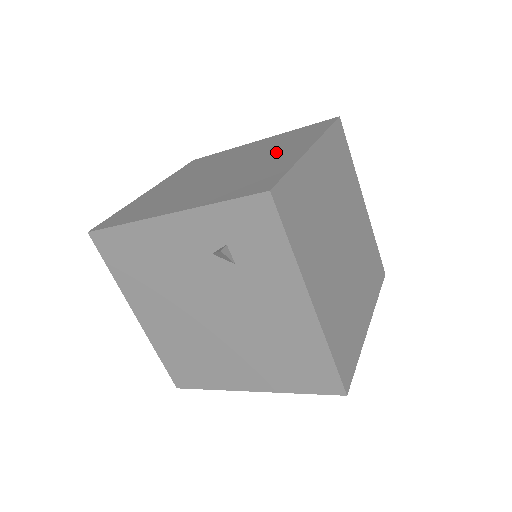
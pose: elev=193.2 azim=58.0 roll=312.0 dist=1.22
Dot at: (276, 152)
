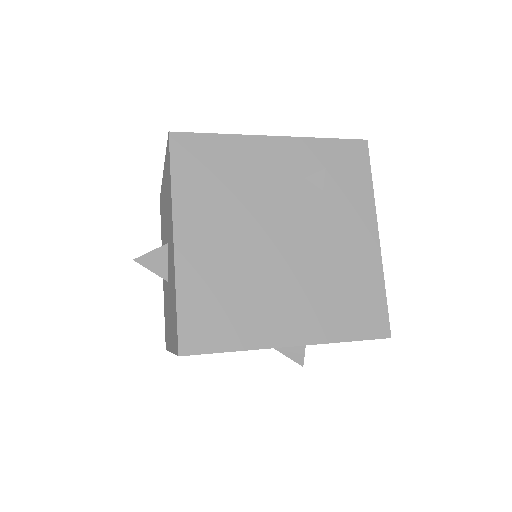
Dot at: occluded
